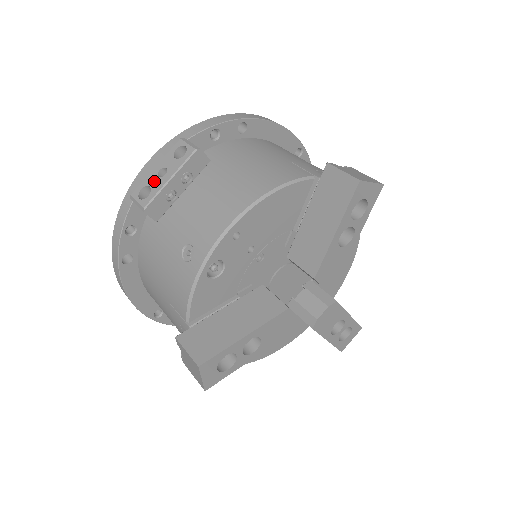
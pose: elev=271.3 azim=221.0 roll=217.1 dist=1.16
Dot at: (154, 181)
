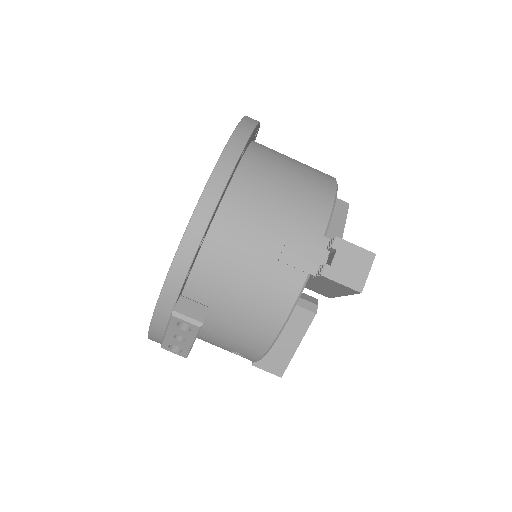
Dot at: (177, 343)
